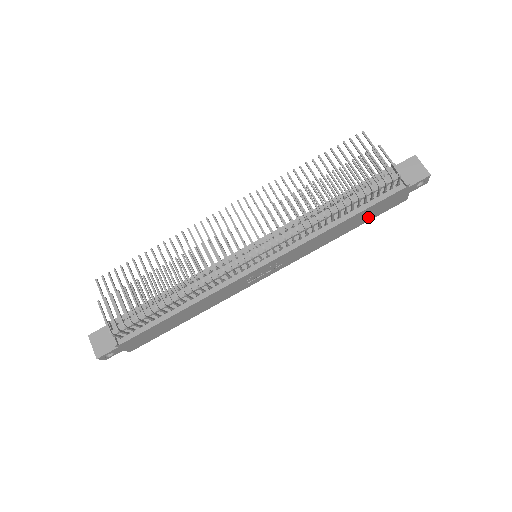
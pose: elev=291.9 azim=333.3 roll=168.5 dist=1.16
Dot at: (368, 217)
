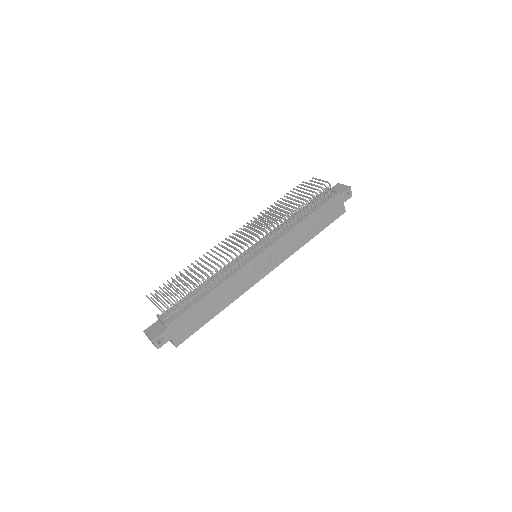
Dot at: (324, 222)
